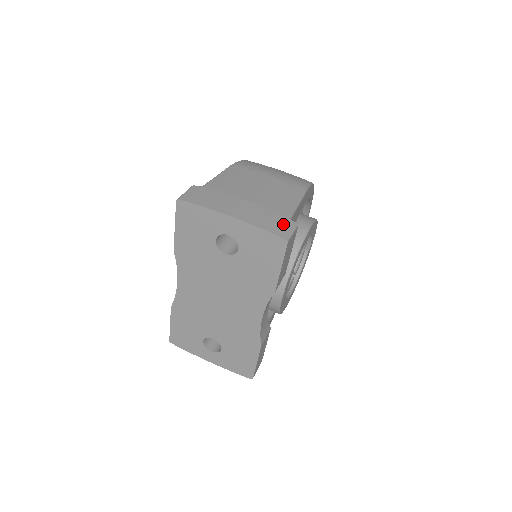
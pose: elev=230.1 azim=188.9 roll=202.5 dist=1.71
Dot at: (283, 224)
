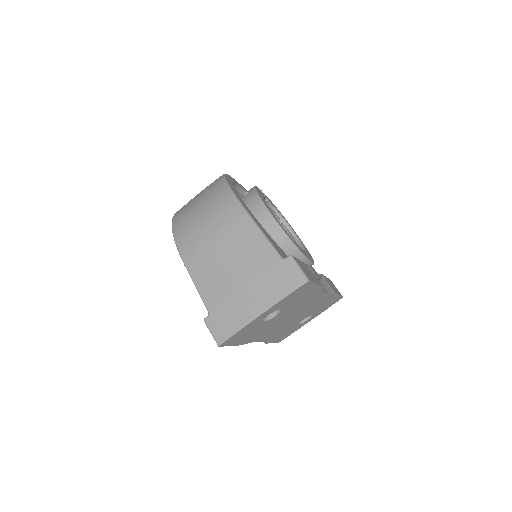
Dot at: (288, 272)
